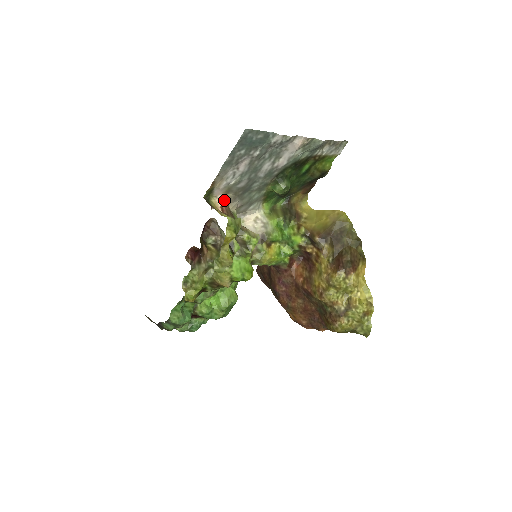
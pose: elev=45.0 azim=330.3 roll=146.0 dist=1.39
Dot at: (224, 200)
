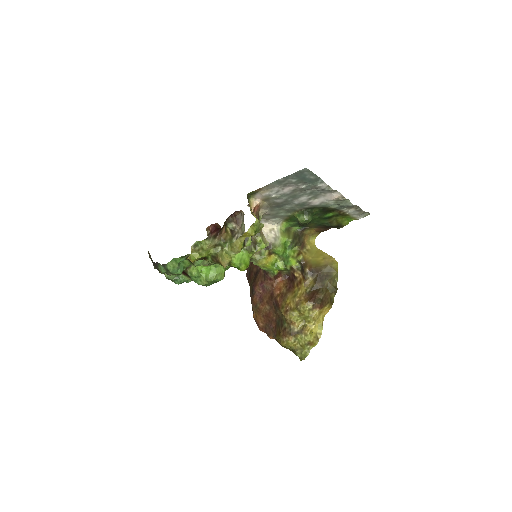
Dot at: (259, 204)
